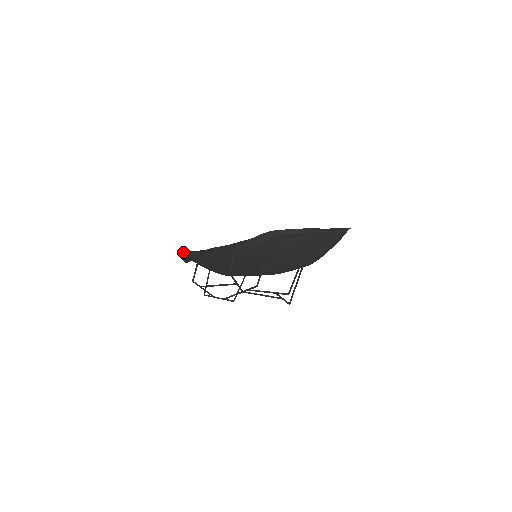
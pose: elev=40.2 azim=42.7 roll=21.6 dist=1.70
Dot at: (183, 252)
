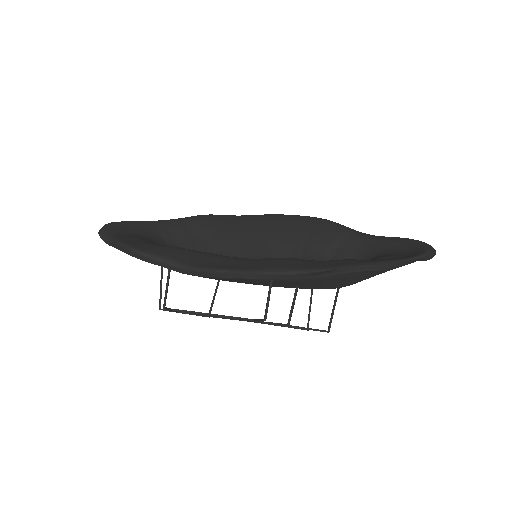
Dot at: (136, 252)
